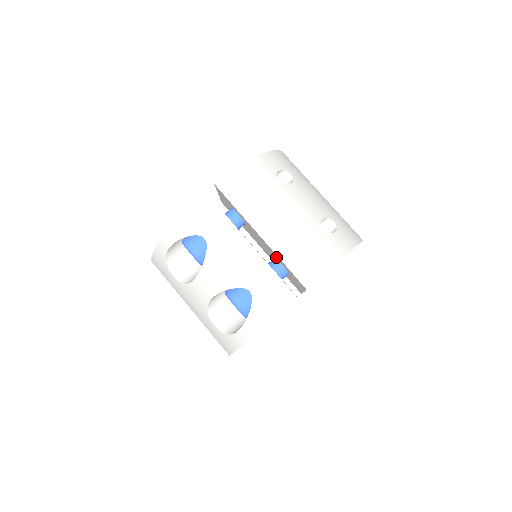
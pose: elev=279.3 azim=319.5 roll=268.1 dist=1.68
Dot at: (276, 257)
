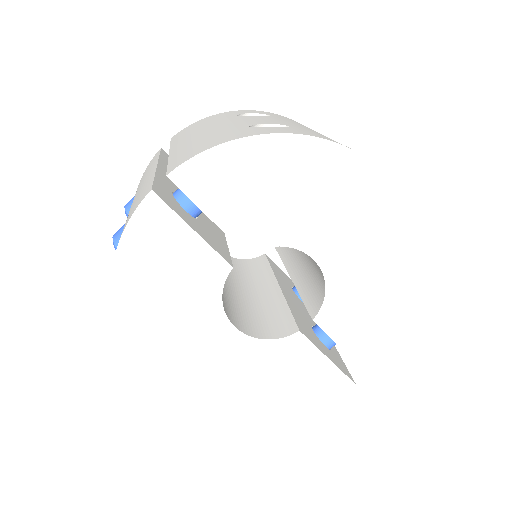
Dot at: occluded
